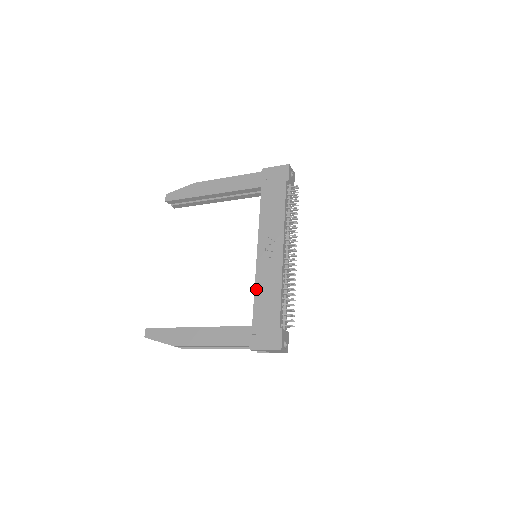
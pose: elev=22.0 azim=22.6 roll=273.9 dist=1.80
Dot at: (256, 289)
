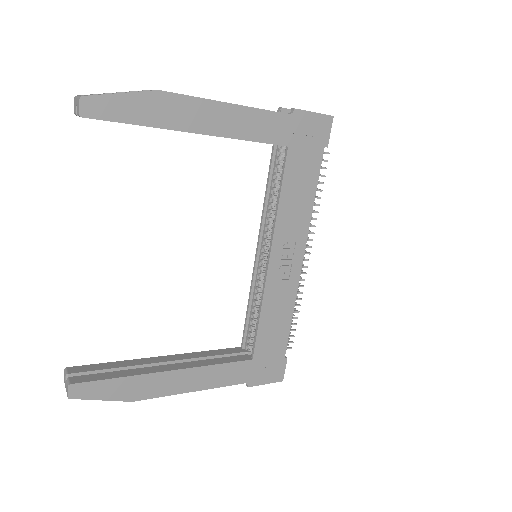
Dot at: (263, 313)
